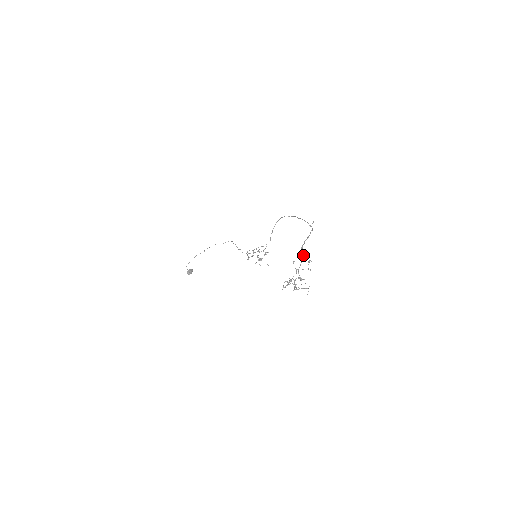
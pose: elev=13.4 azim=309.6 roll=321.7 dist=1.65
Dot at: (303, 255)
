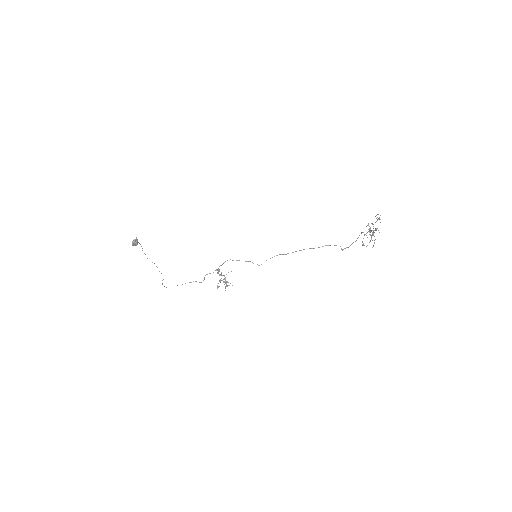
Dot at: (365, 234)
